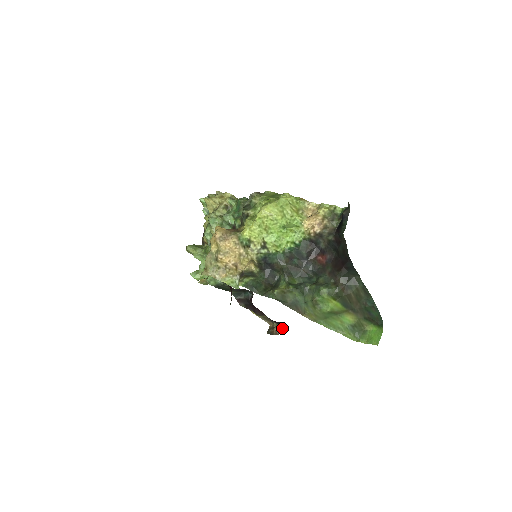
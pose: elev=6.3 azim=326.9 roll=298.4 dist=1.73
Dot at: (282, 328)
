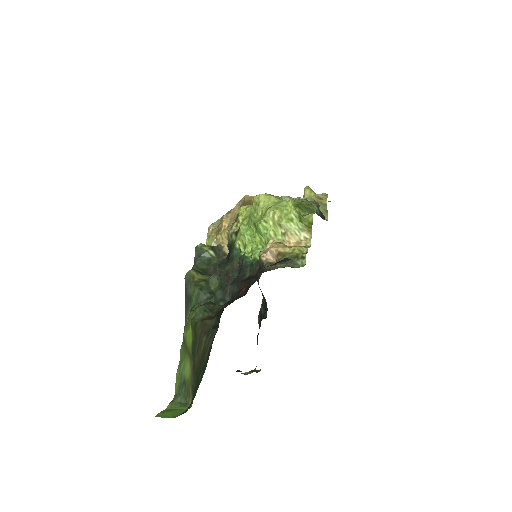
Dot at: occluded
